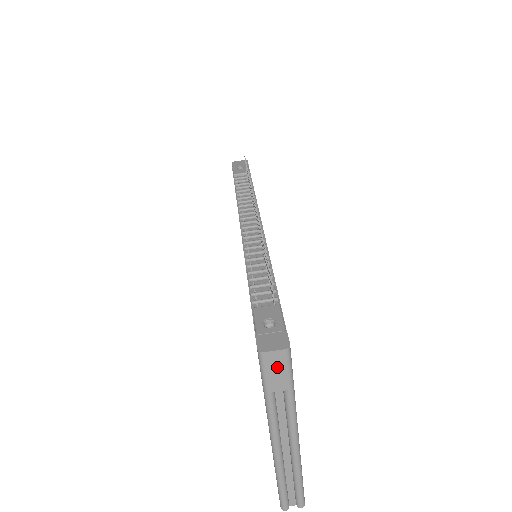
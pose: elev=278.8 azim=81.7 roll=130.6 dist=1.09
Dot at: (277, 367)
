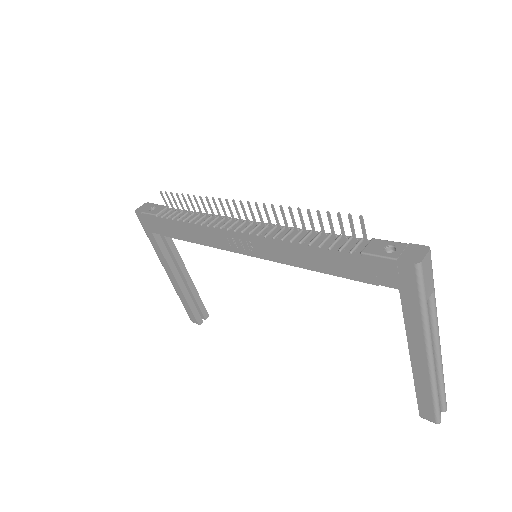
Dot at: (428, 271)
